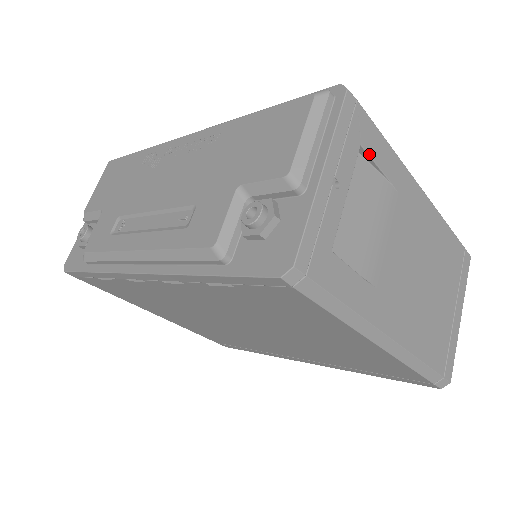
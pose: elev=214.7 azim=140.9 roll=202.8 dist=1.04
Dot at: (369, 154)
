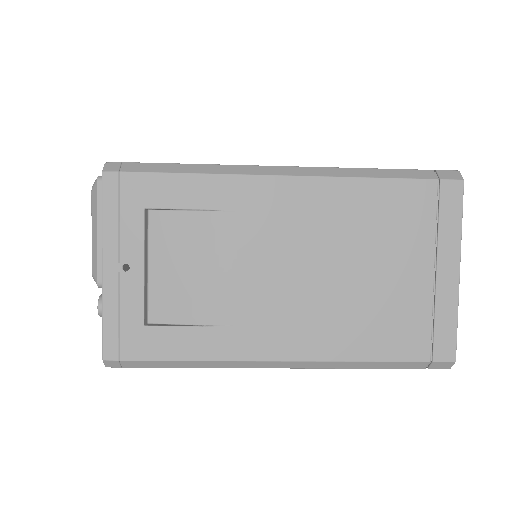
Dot at: (162, 208)
